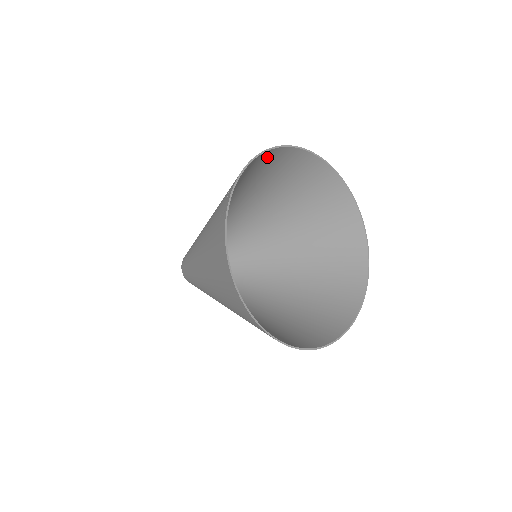
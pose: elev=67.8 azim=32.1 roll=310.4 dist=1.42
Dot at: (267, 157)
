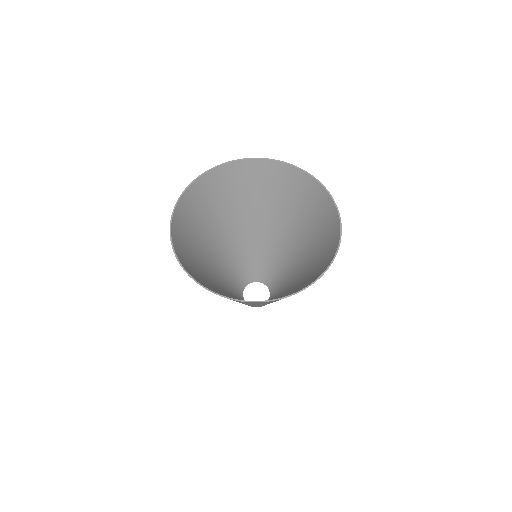
Dot at: (257, 168)
